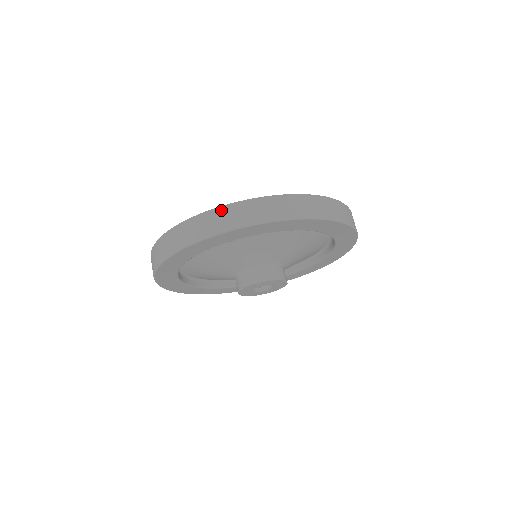
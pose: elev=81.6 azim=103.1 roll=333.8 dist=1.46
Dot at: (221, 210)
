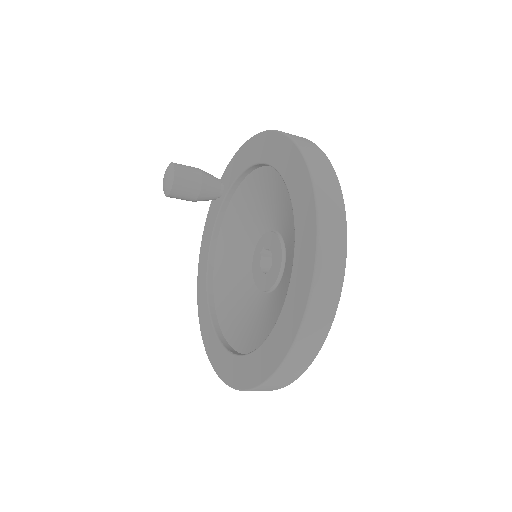
Dot at: (273, 381)
